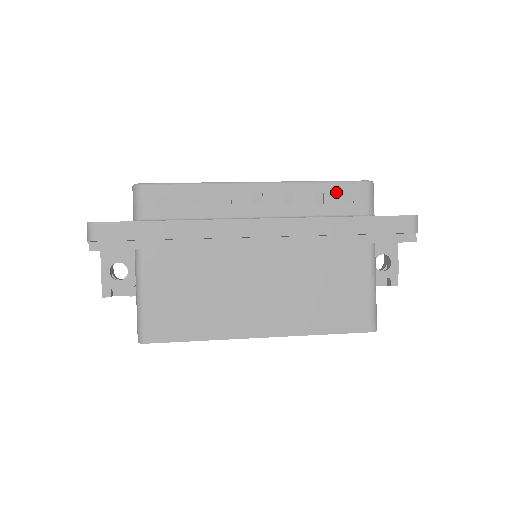
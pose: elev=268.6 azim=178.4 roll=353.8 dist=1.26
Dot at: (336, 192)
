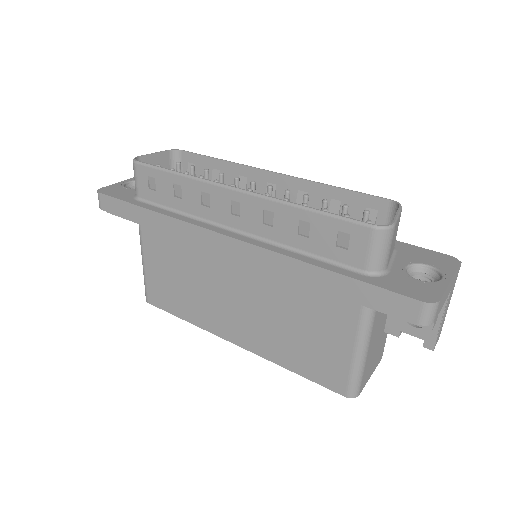
Dot at: (327, 228)
